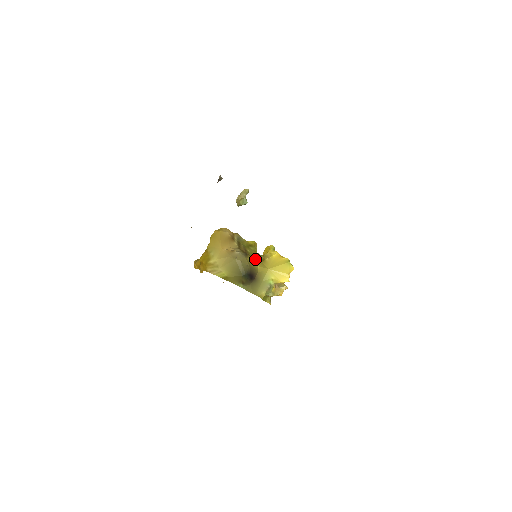
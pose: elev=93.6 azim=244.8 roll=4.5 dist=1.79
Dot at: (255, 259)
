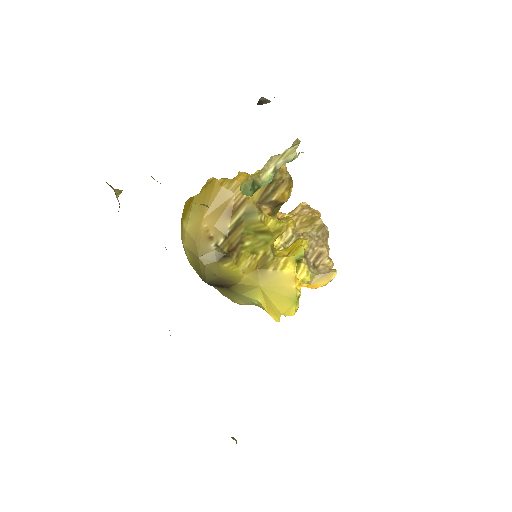
Dot at: (247, 263)
